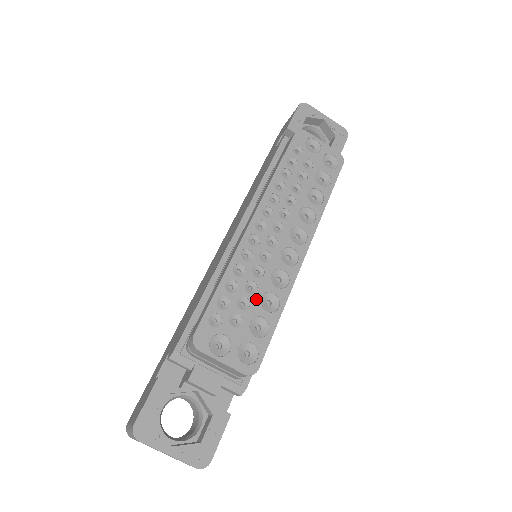
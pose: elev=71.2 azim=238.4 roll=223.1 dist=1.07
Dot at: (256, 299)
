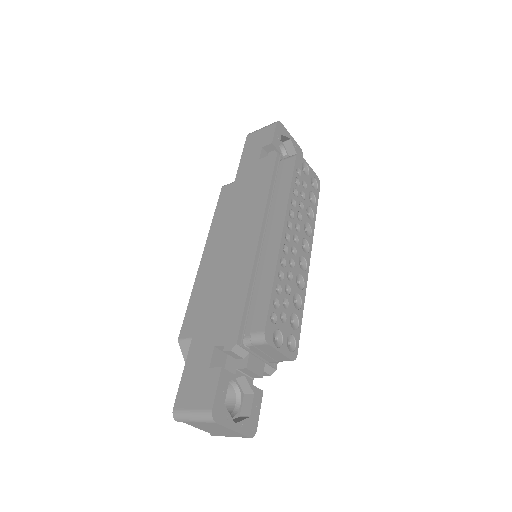
Dot at: (291, 299)
